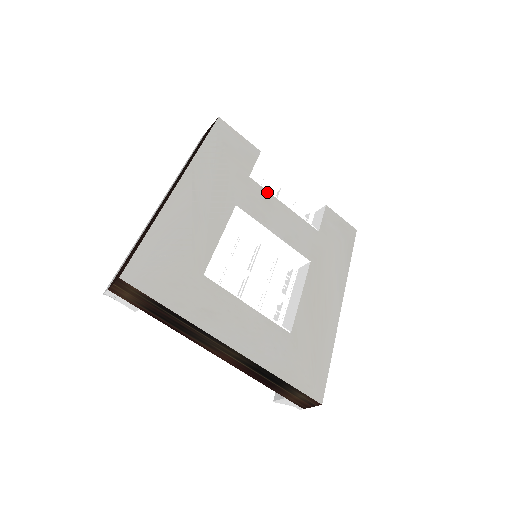
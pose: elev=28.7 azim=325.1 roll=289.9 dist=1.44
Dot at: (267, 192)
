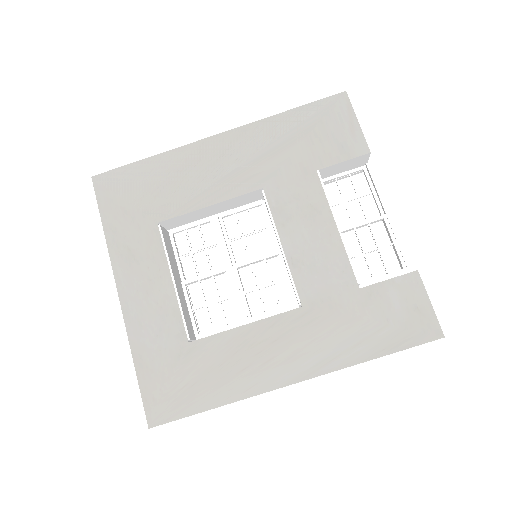
Dot at: (325, 199)
